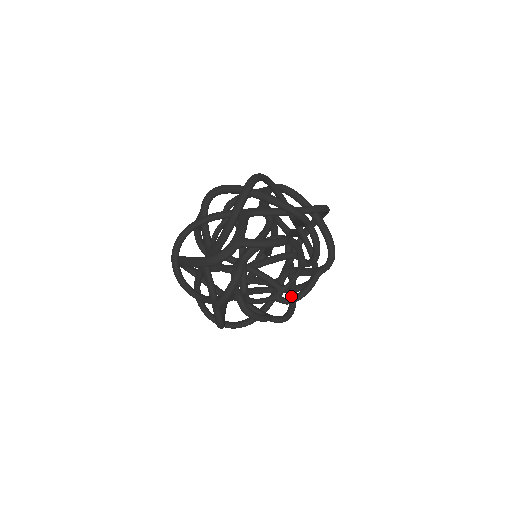
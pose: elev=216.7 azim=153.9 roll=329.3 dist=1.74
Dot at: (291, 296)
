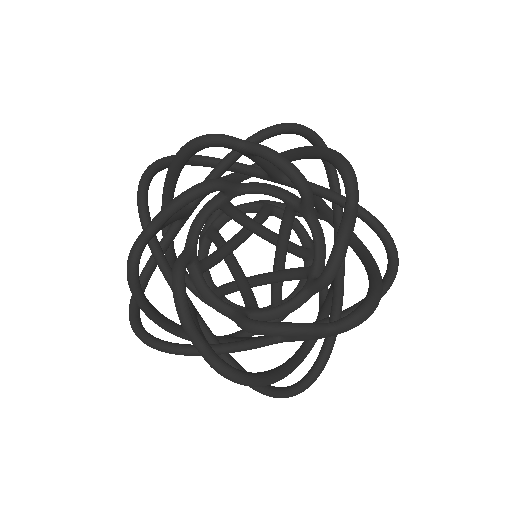
Dot at: occluded
